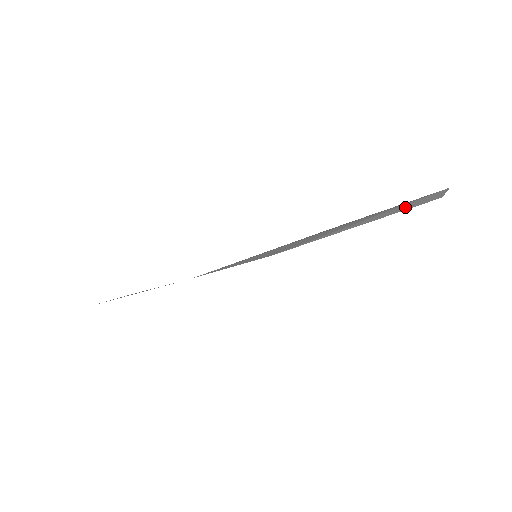
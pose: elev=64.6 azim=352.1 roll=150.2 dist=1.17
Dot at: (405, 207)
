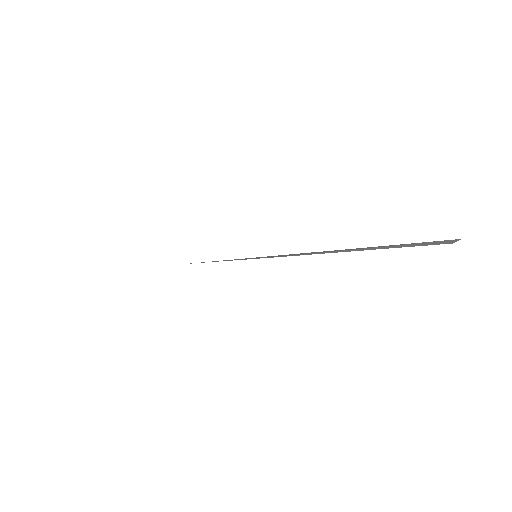
Dot at: (414, 245)
